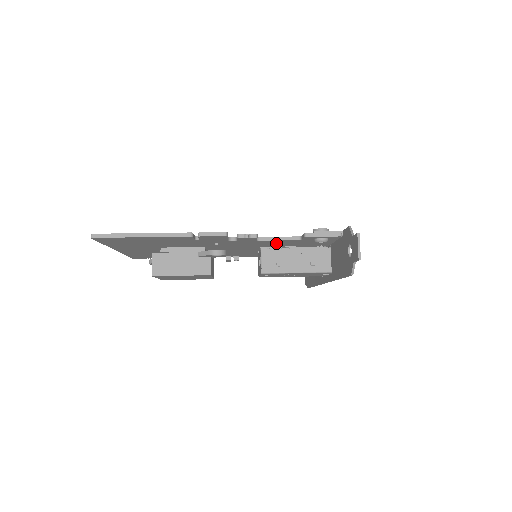
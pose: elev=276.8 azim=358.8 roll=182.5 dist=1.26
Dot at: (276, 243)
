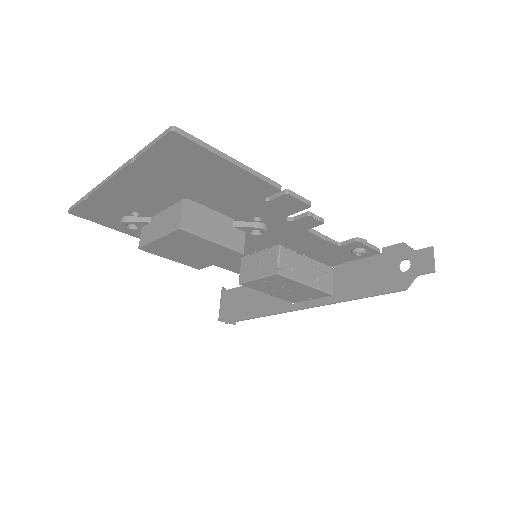
Dot at: (305, 243)
